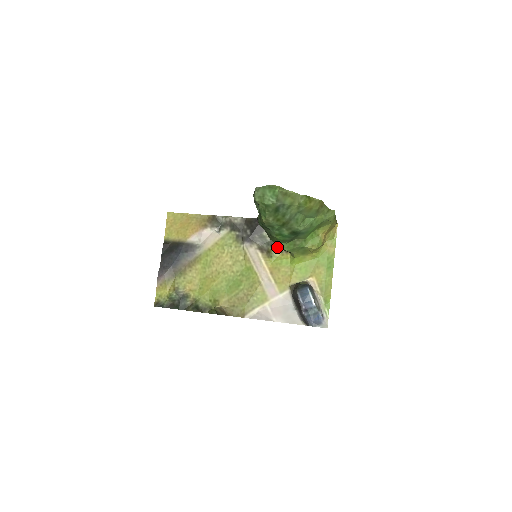
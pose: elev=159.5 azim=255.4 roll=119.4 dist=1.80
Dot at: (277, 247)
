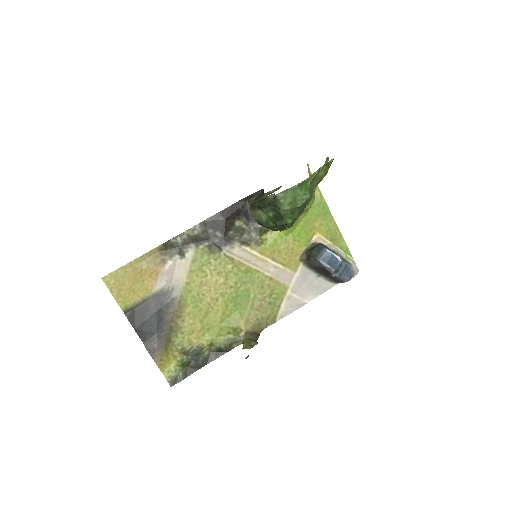
Dot at: (261, 229)
